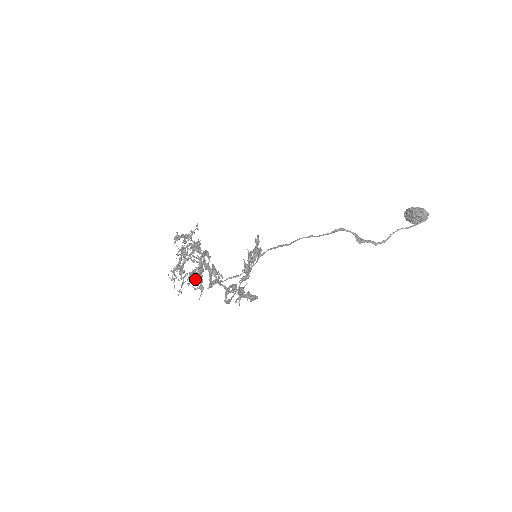
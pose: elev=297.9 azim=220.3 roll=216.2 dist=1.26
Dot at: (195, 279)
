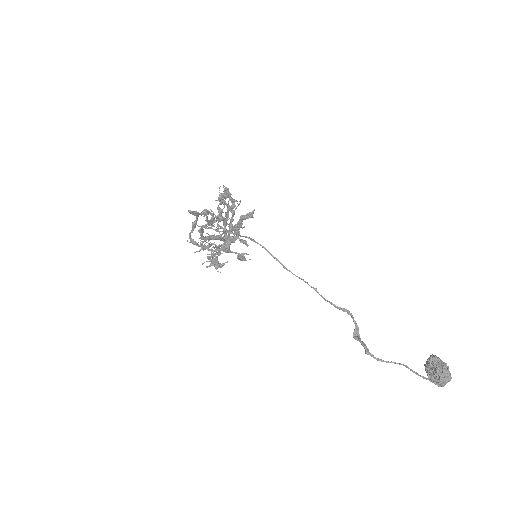
Dot at: occluded
